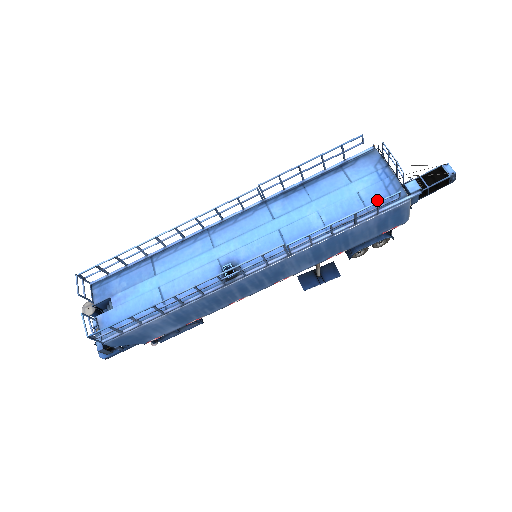
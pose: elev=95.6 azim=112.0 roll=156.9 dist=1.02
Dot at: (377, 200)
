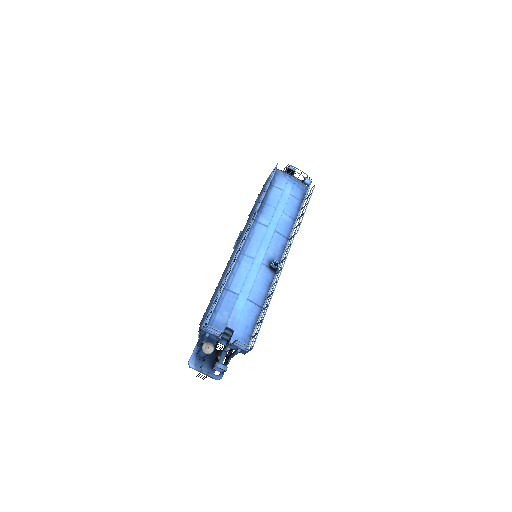
Dot at: (300, 194)
